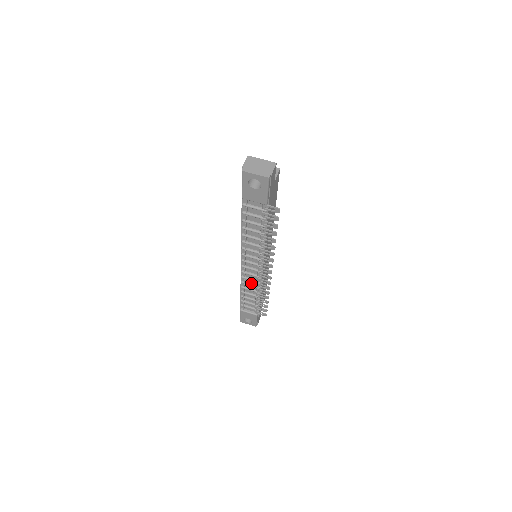
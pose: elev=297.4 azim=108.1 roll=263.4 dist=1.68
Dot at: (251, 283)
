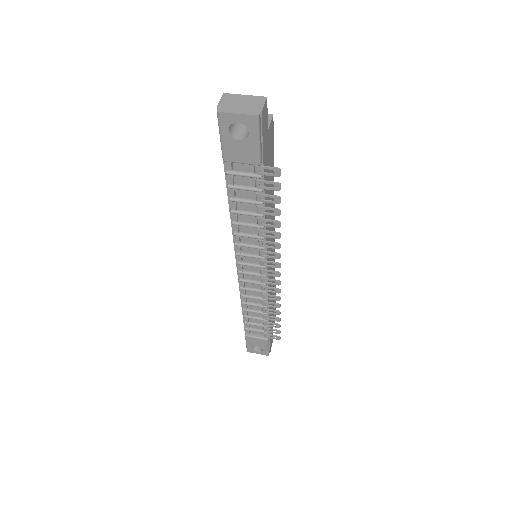
Dot at: (254, 295)
